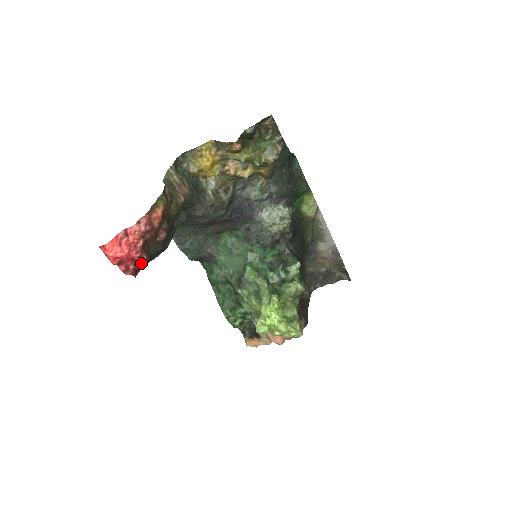
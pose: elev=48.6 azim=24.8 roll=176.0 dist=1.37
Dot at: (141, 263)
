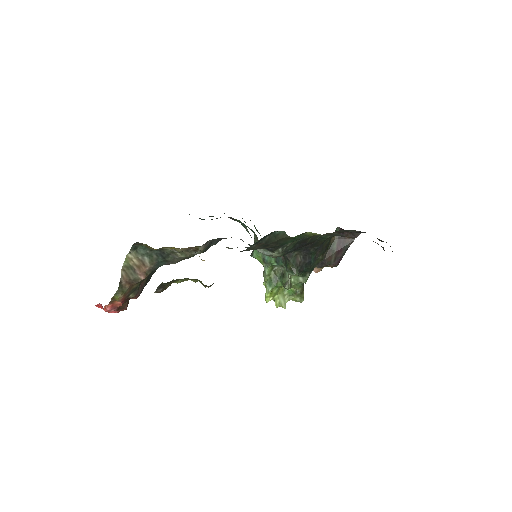
Dot at: occluded
